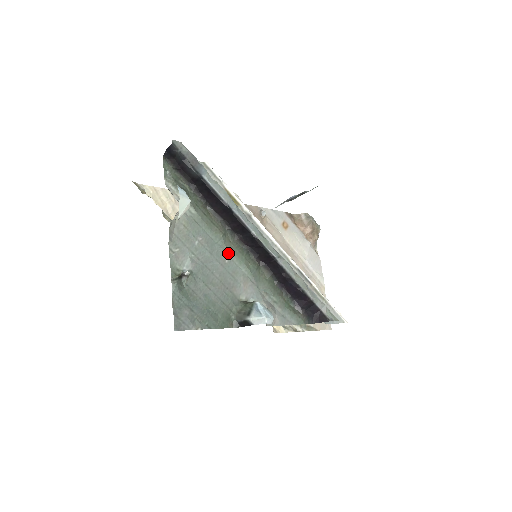
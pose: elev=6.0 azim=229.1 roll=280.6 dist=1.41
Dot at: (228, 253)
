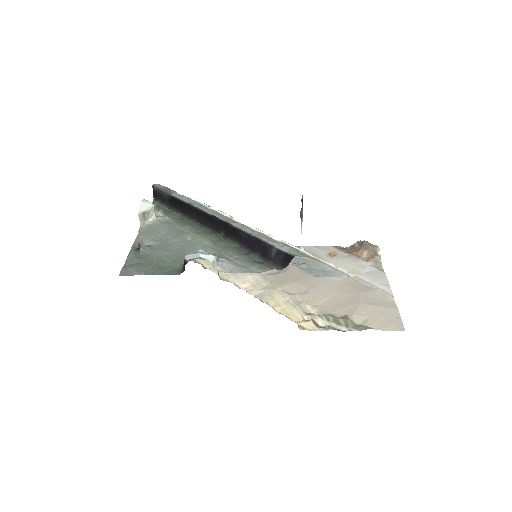
Dot at: (193, 235)
